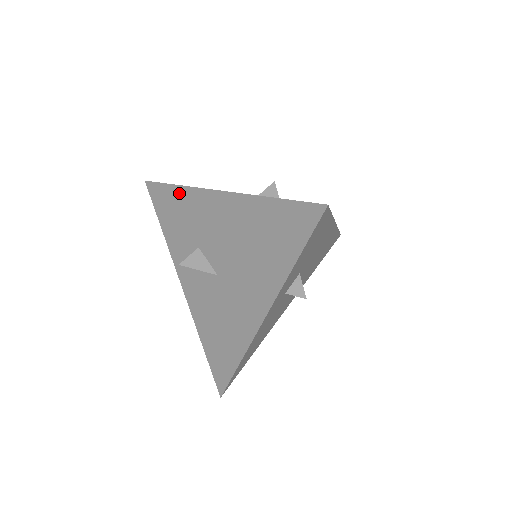
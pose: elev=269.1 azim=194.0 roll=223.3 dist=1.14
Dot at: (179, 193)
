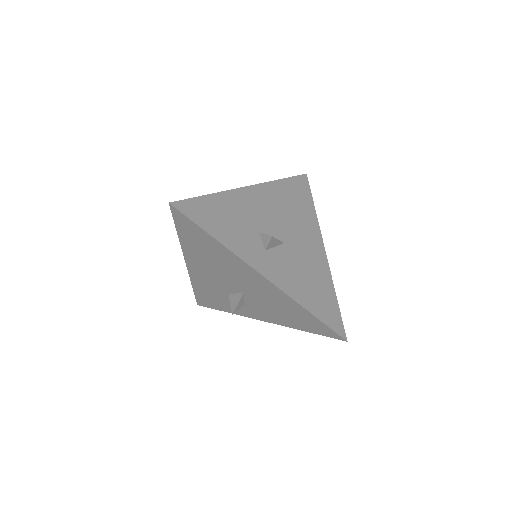
Dot at: (197, 288)
